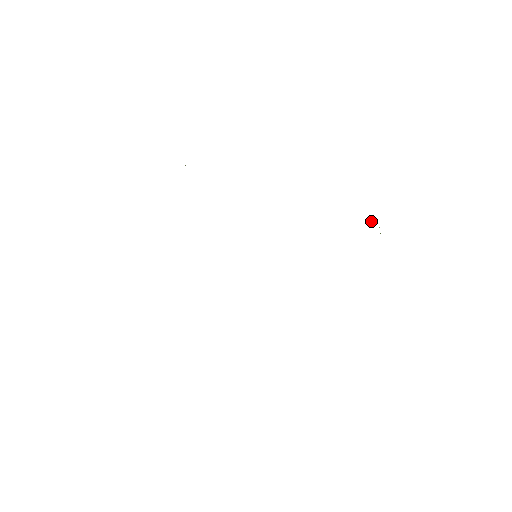
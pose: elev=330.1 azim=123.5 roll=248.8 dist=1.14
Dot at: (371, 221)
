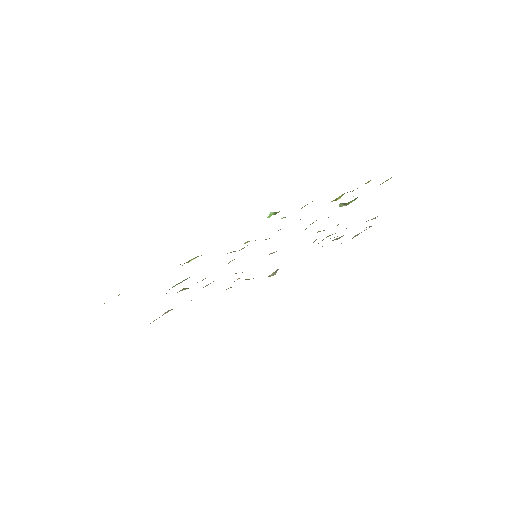
Dot at: occluded
